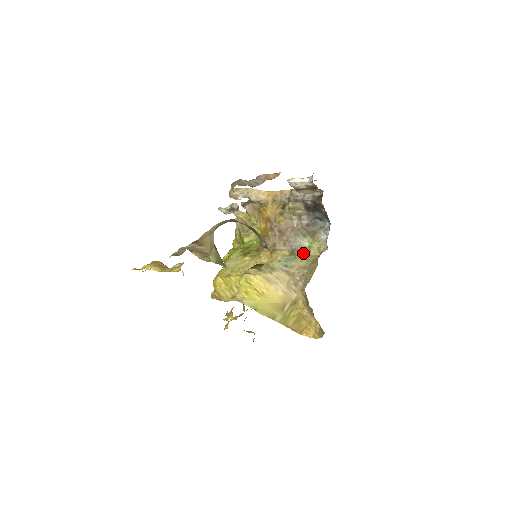
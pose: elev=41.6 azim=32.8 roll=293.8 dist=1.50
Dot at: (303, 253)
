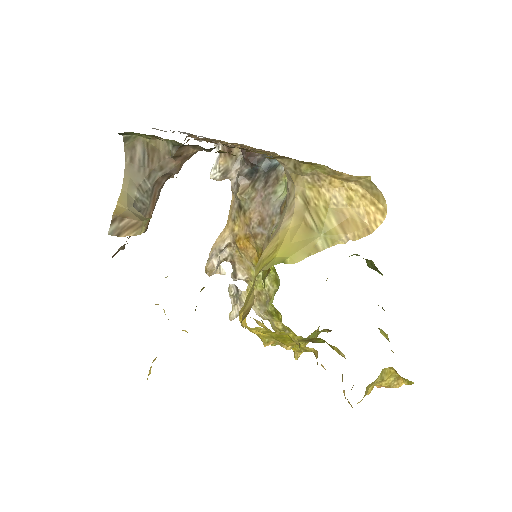
Dot at: occluded
